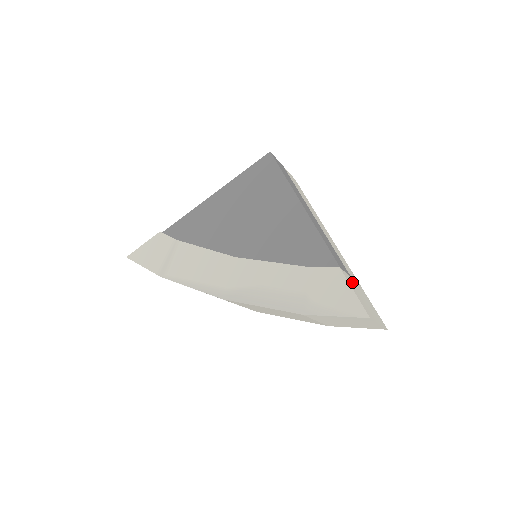
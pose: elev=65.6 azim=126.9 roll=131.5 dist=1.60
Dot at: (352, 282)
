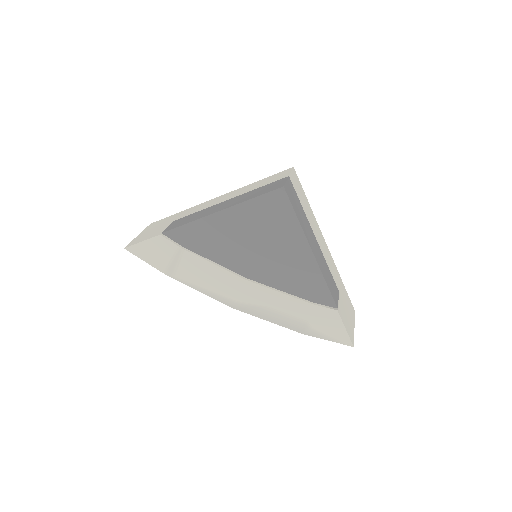
Dot at: (341, 305)
